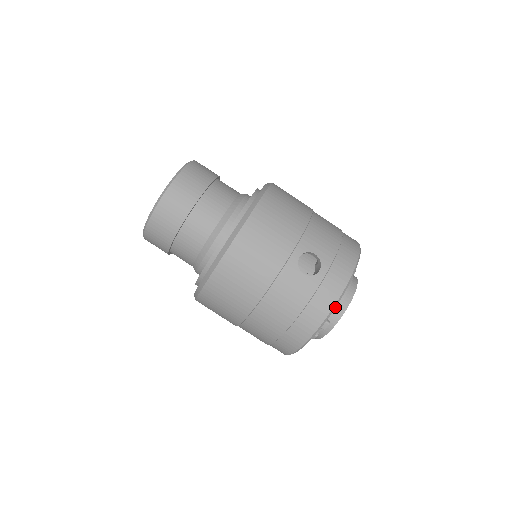
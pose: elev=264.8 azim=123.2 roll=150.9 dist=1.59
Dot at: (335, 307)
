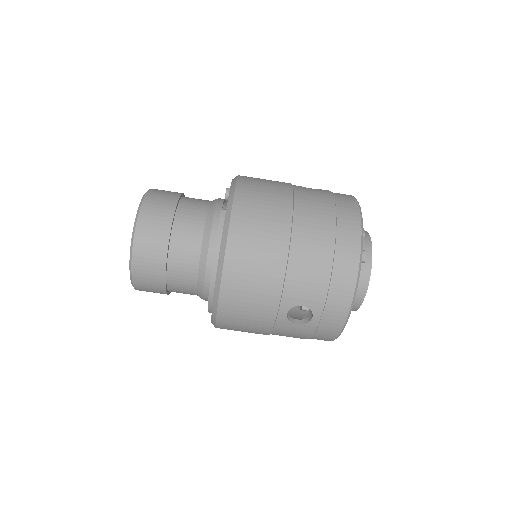
Dot at: (341, 332)
